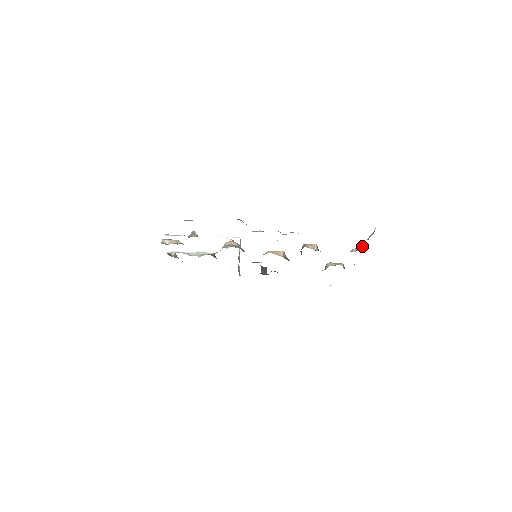
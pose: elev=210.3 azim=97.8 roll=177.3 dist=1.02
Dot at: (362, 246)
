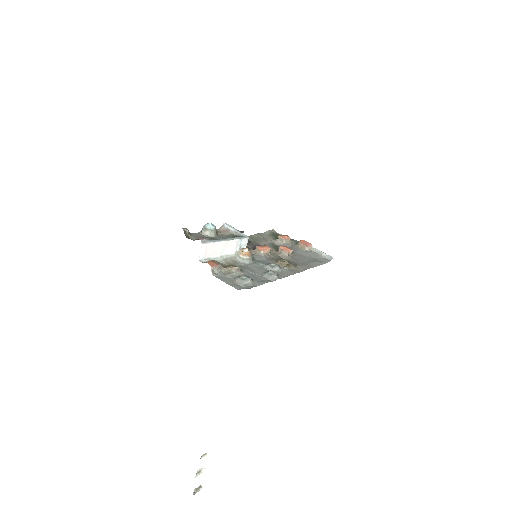
Dot at: occluded
